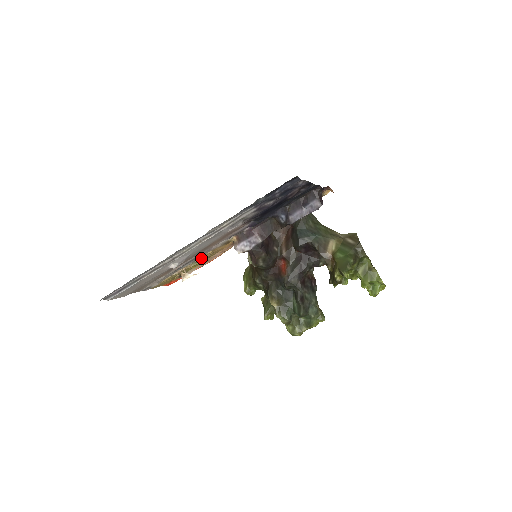
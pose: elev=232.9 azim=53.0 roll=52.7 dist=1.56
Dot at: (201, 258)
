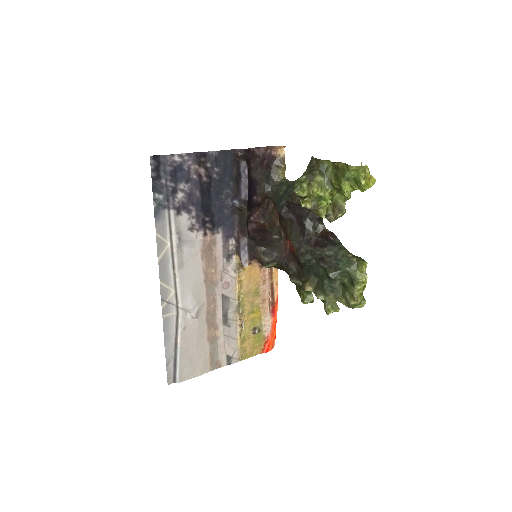
Dot at: (239, 298)
